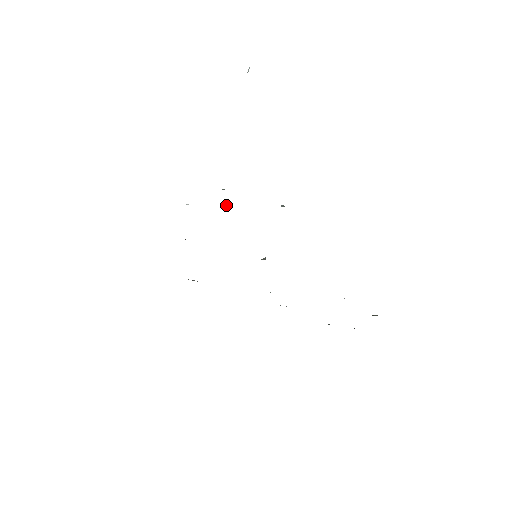
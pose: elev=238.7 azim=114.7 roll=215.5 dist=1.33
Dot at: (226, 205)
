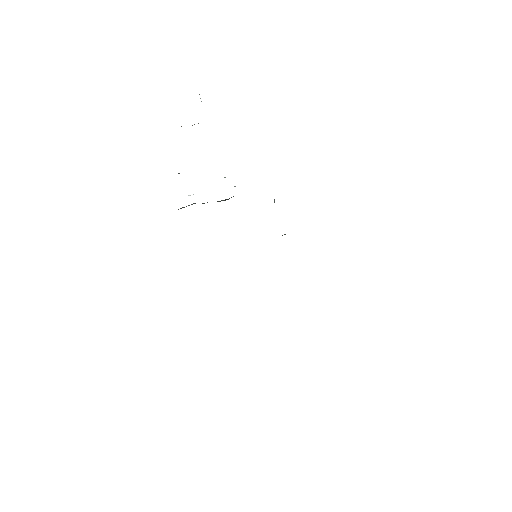
Dot at: occluded
